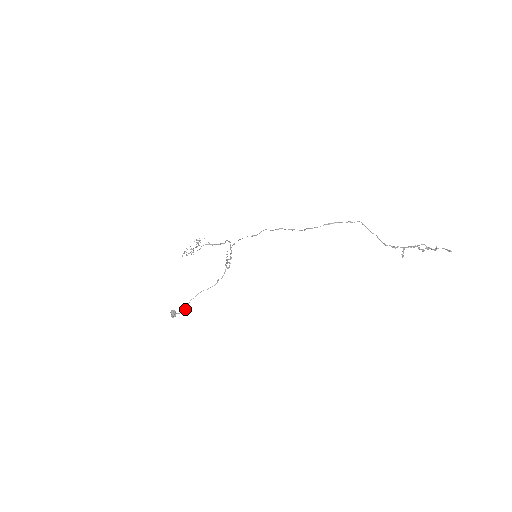
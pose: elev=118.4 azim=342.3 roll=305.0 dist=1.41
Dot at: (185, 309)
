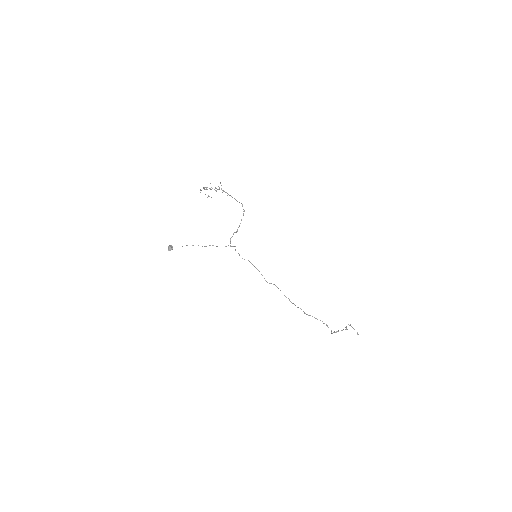
Dot at: occluded
